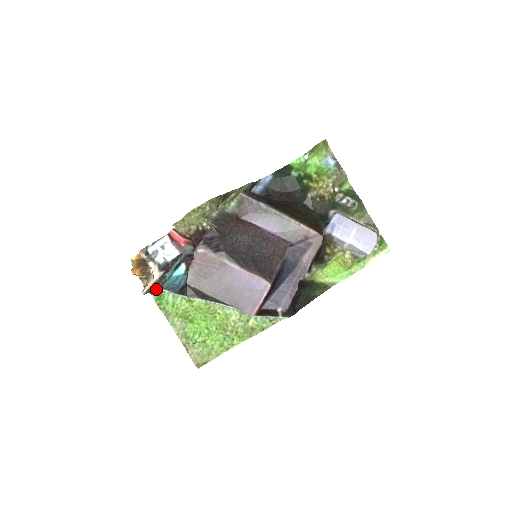
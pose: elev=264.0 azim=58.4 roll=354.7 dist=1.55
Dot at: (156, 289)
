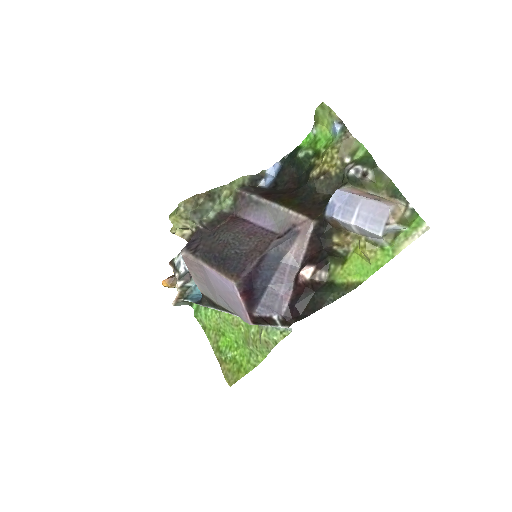
Dot at: occluded
